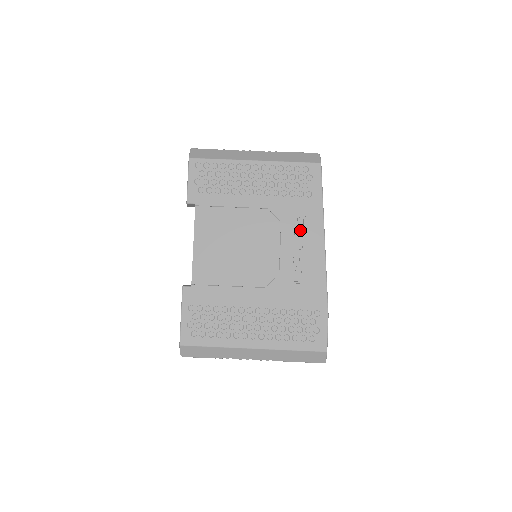
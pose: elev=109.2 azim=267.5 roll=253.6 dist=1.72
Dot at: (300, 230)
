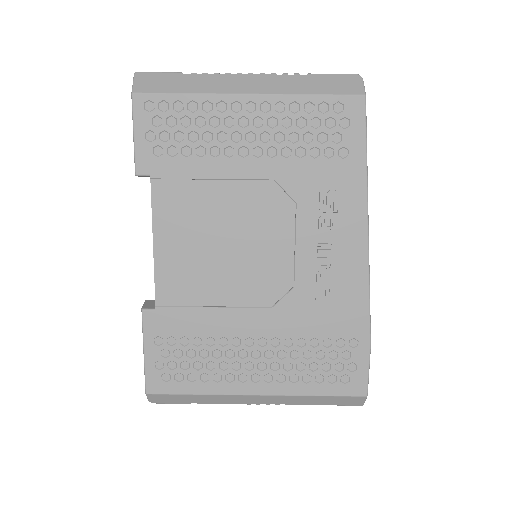
Dot at: (328, 215)
